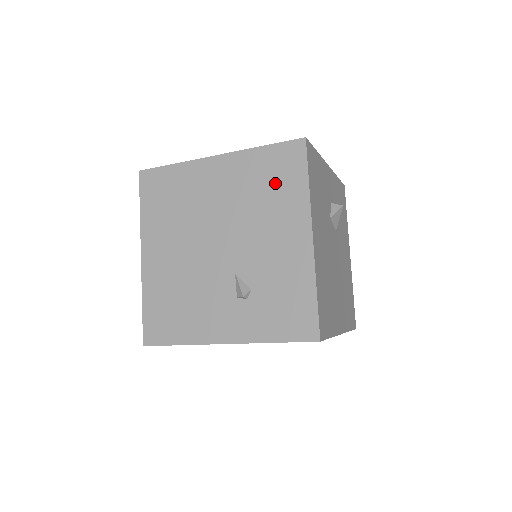
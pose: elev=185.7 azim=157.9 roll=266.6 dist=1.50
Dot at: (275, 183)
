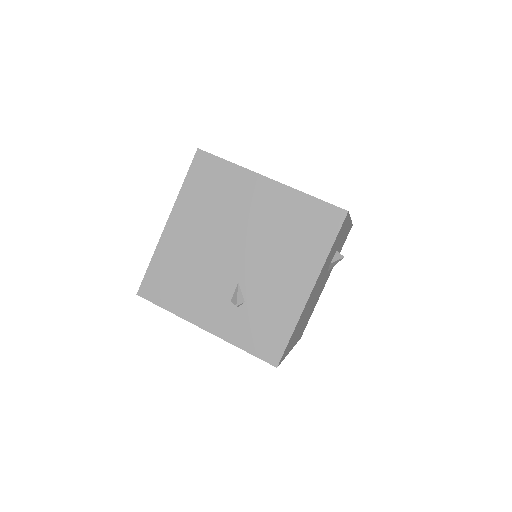
Dot at: (305, 232)
